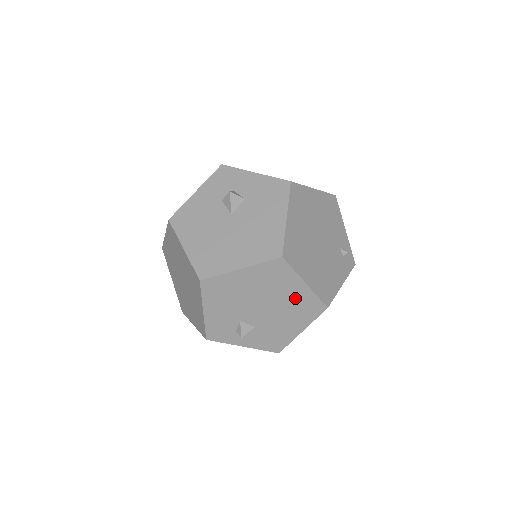
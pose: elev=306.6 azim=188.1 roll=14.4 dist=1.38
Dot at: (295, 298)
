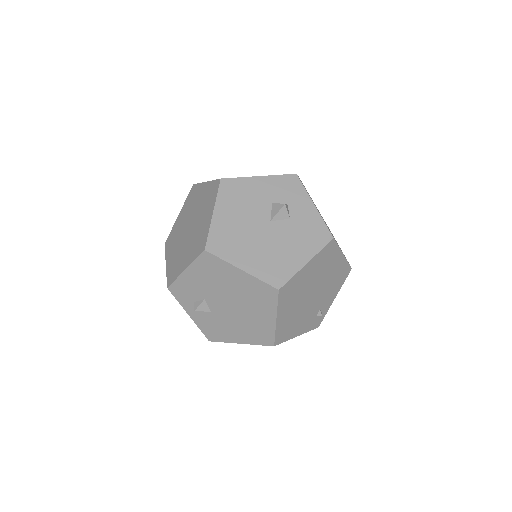
Dot at: (259, 321)
